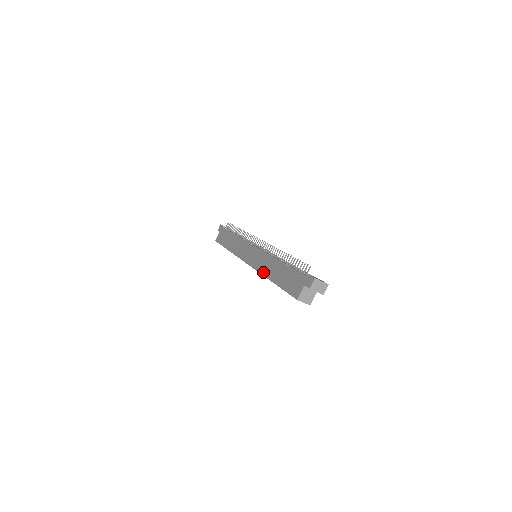
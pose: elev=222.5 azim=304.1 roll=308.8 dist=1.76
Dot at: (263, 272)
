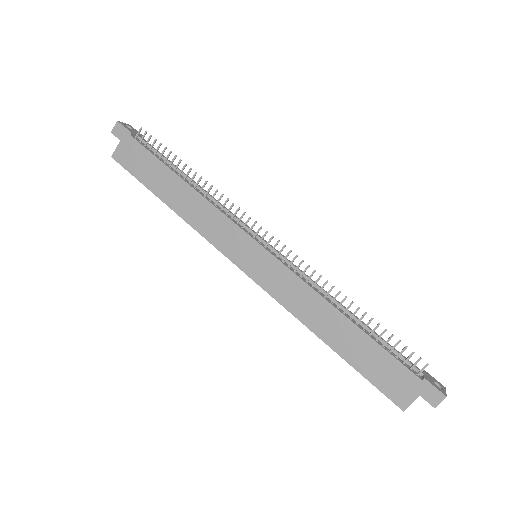
Dot at: (301, 317)
